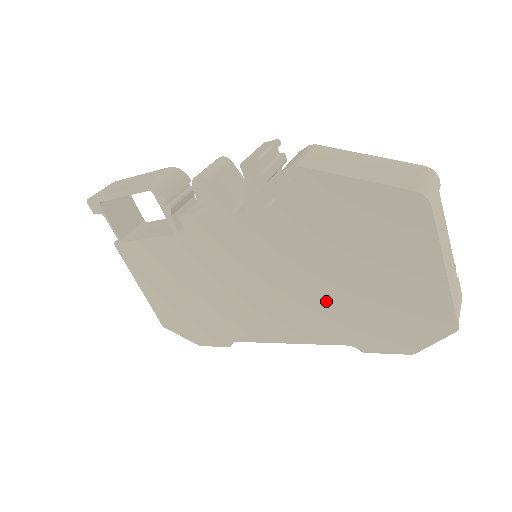
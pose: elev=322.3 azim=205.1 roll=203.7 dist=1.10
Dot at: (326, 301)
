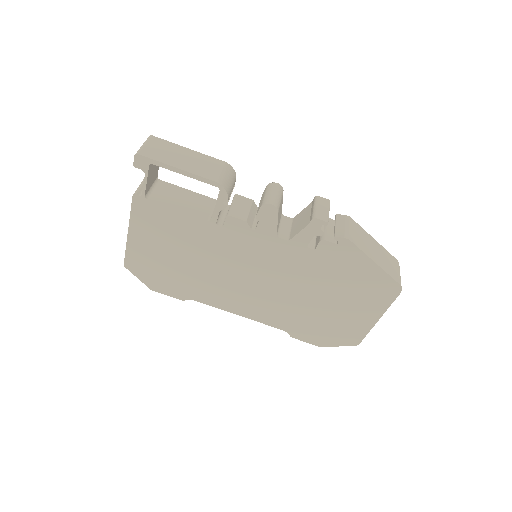
Dot at: (294, 306)
